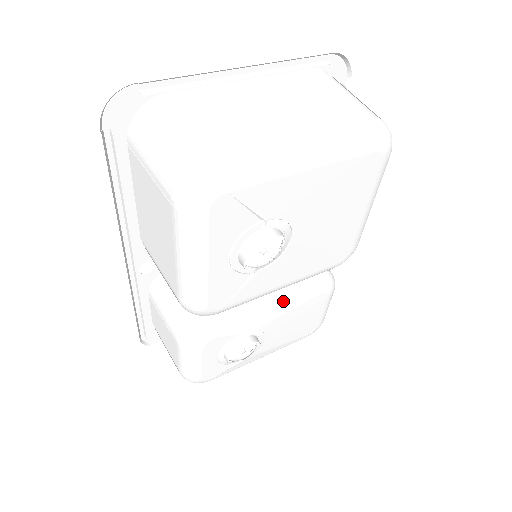
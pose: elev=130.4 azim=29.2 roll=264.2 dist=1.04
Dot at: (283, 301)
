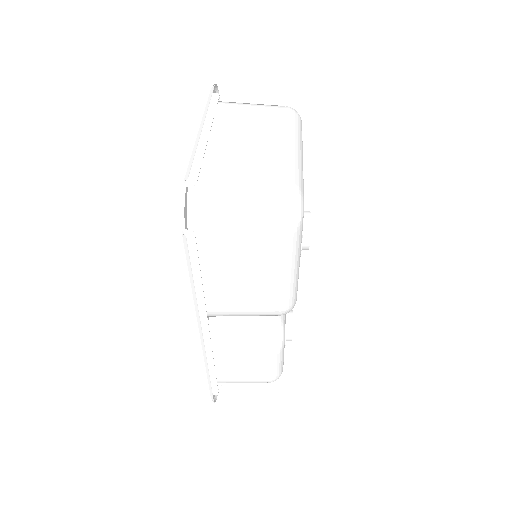
Dot at: occluded
